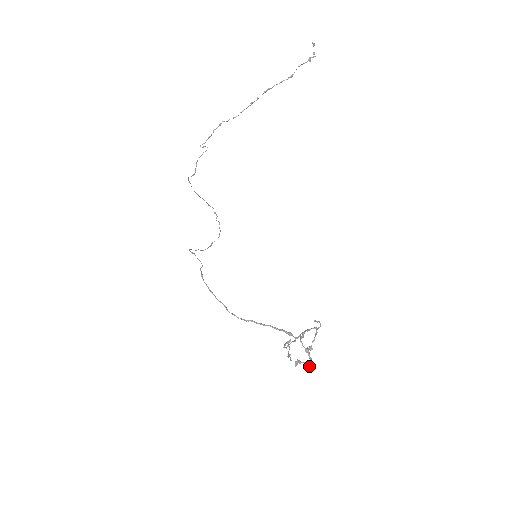
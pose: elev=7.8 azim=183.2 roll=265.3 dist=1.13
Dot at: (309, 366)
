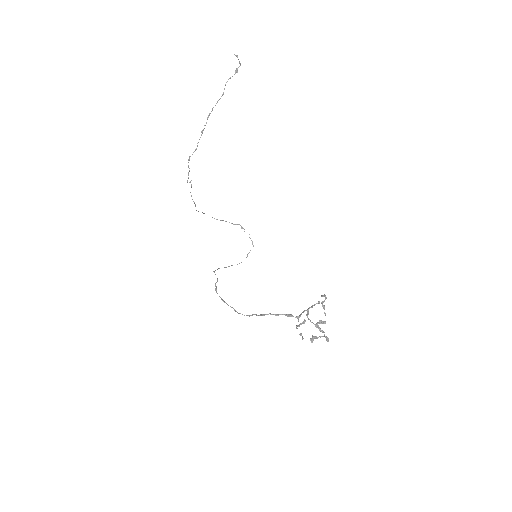
Dot at: (326, 339)
